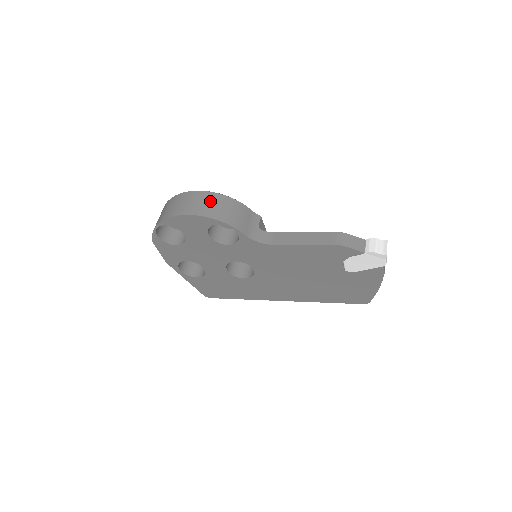
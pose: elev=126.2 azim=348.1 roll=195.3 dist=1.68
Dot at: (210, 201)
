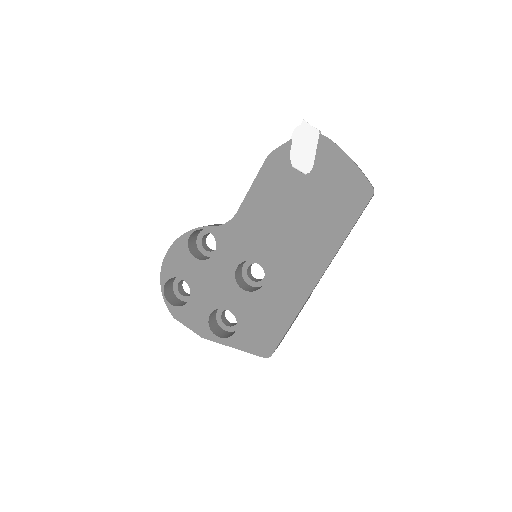
Dot at: occluded
